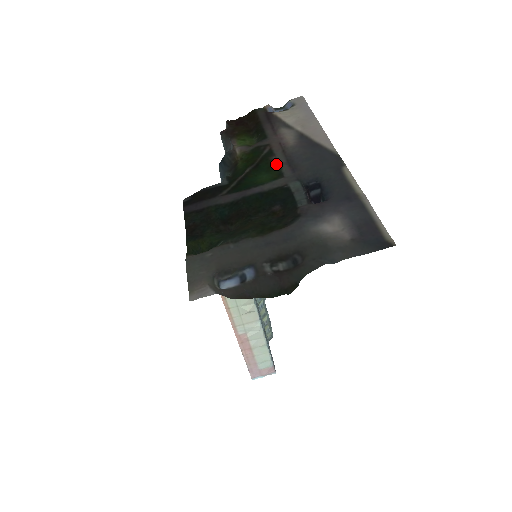
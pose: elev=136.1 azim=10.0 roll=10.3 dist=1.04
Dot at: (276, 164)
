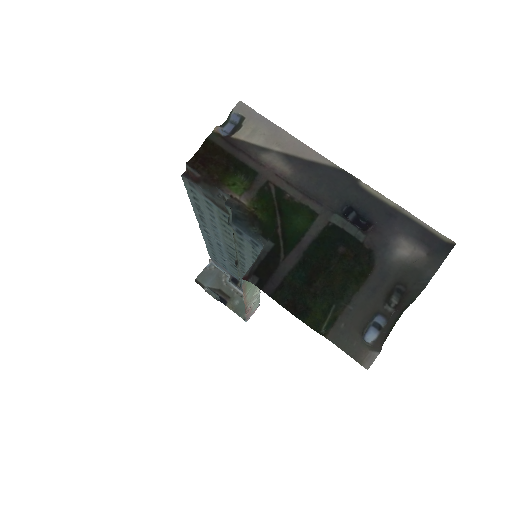
Dot at: (297, 202)
